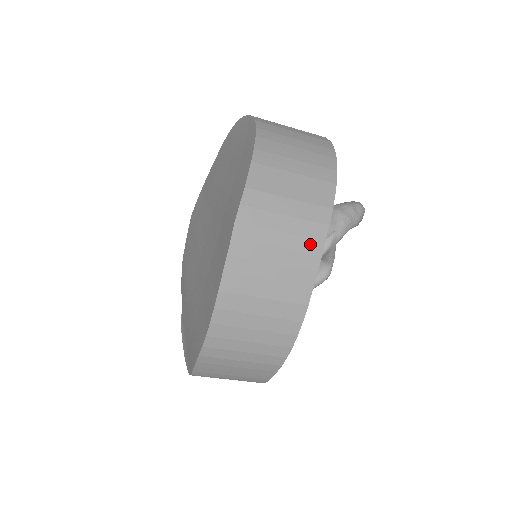
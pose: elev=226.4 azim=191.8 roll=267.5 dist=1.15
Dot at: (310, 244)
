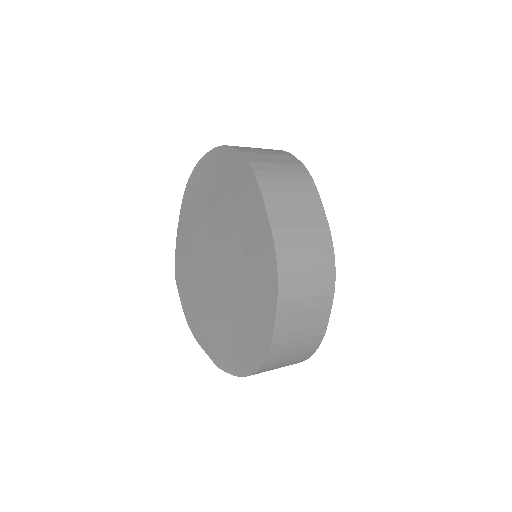
Dot at: (307, 185)
